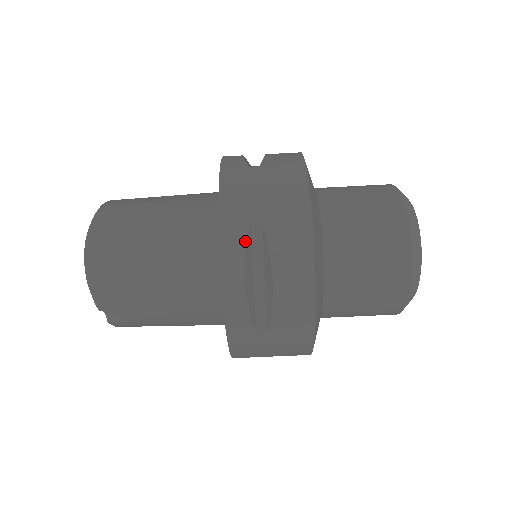
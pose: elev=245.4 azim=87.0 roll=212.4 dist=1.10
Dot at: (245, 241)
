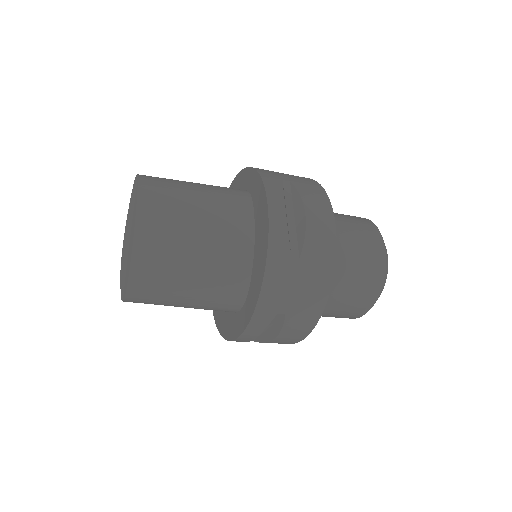
Dot at: (268, 323)
